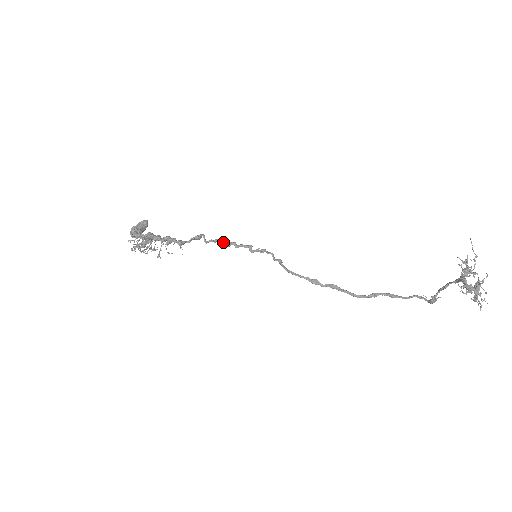
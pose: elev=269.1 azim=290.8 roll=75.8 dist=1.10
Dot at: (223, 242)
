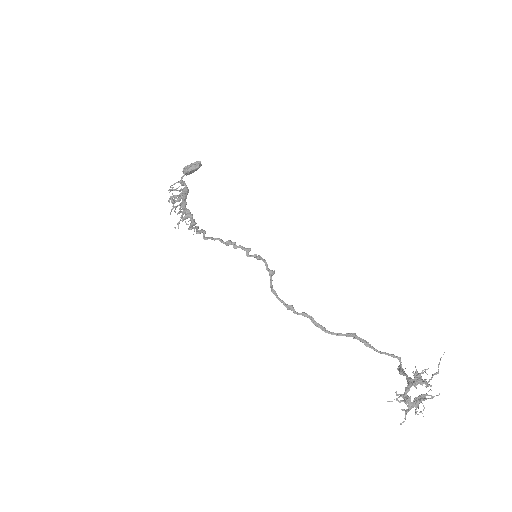
Dot at: (222, 241)
